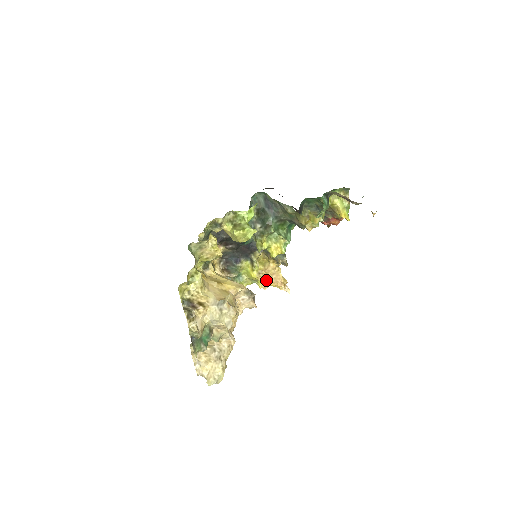
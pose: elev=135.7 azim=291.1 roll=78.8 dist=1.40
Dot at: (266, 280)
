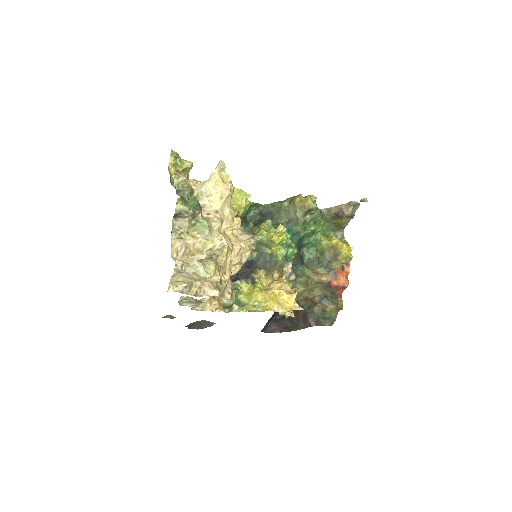
Dot at: (272, 290)
